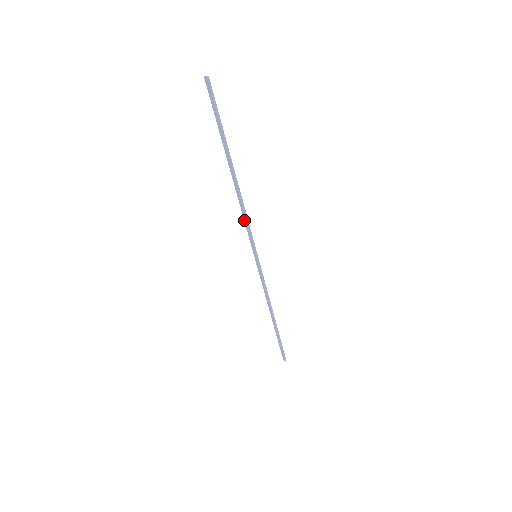
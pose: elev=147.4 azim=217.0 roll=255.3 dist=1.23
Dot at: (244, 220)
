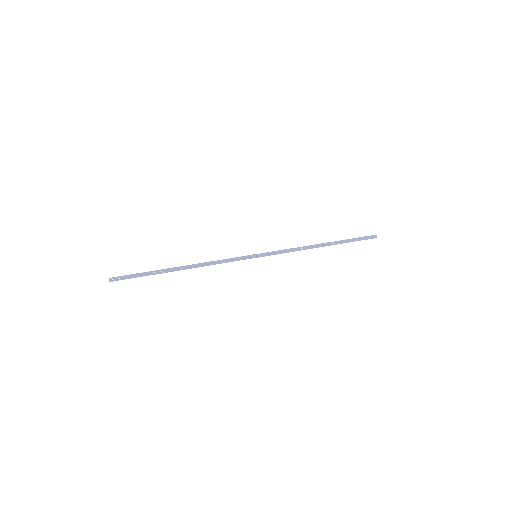
Dot at: (221, 260)
